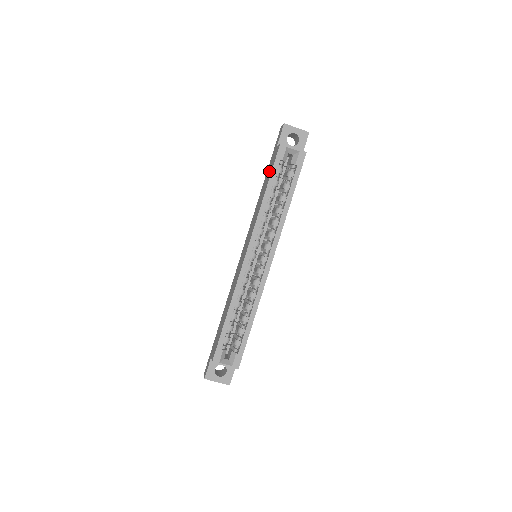
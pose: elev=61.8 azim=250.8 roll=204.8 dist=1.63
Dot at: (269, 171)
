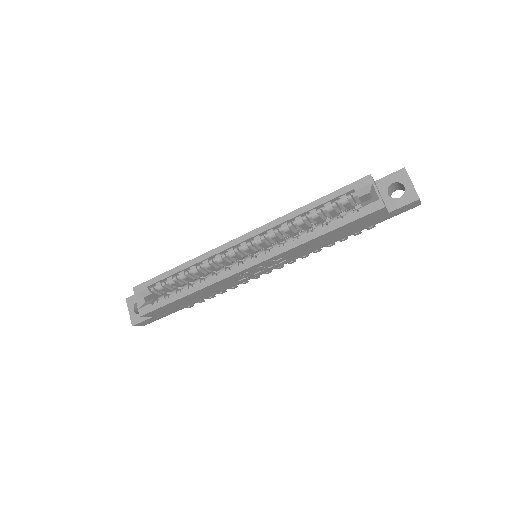
Dot at: occluded
